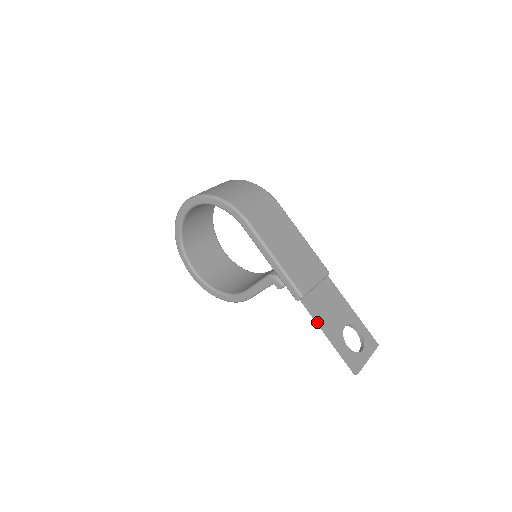
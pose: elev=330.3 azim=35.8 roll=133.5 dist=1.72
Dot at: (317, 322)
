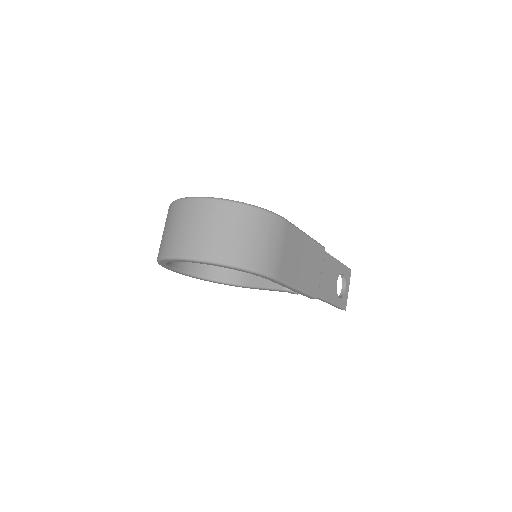
Dot at: (323, 301)
